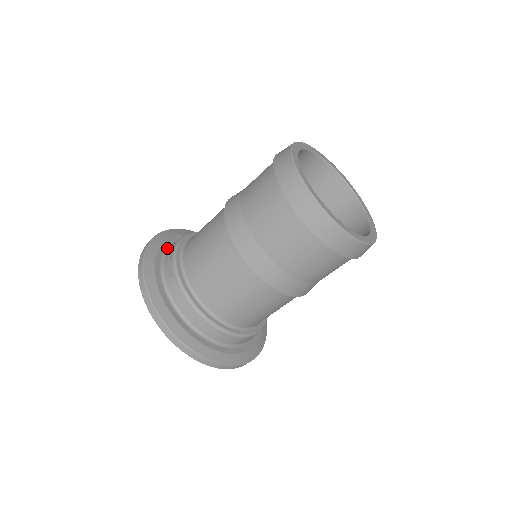
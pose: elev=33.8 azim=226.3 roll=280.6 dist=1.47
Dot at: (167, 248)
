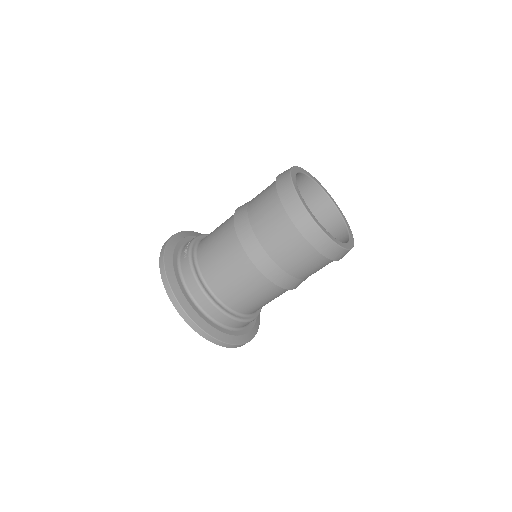
Dot at: (188, 241)
